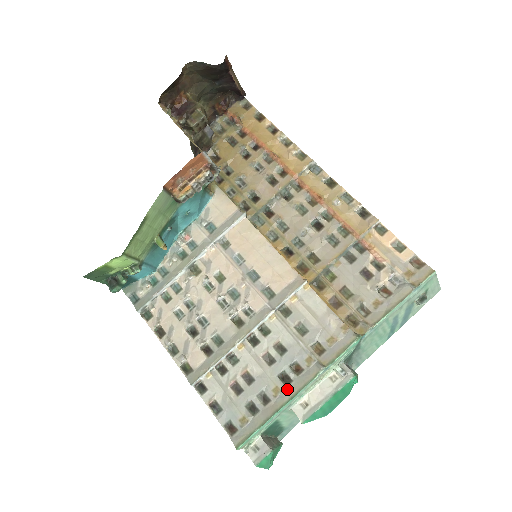
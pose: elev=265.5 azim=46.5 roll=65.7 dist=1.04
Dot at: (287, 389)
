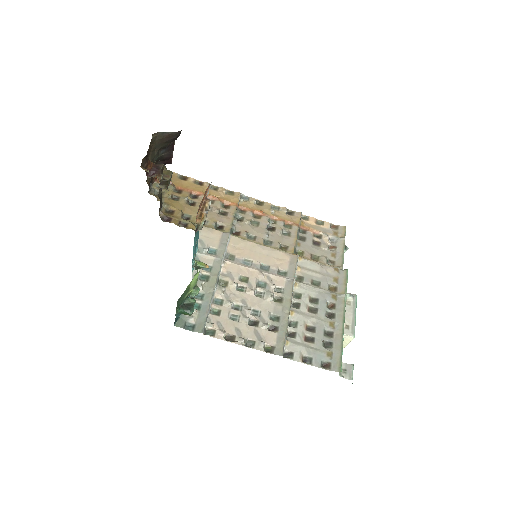
Dot at: (337, 319)
